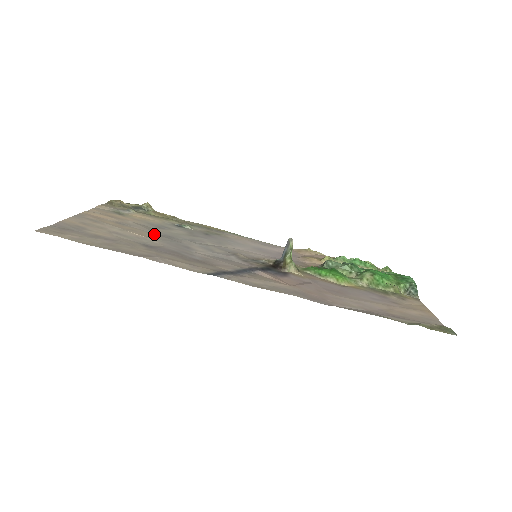
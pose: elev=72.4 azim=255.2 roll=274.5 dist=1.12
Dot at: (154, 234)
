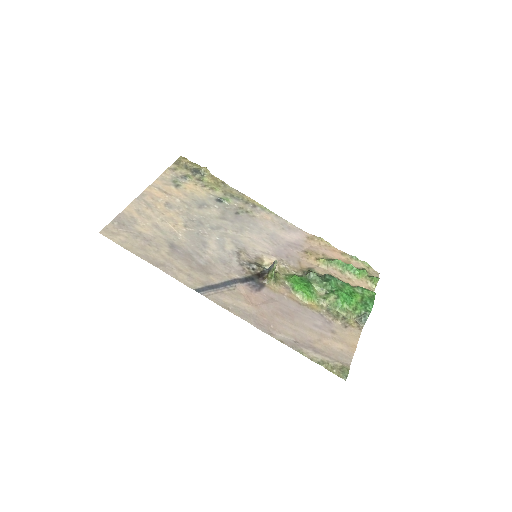
Dot at: (187, 223)
